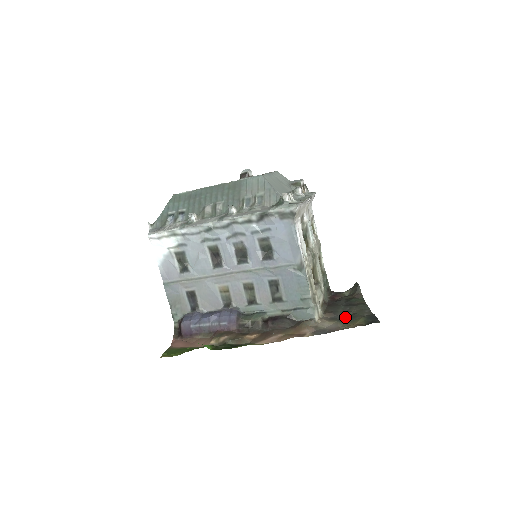
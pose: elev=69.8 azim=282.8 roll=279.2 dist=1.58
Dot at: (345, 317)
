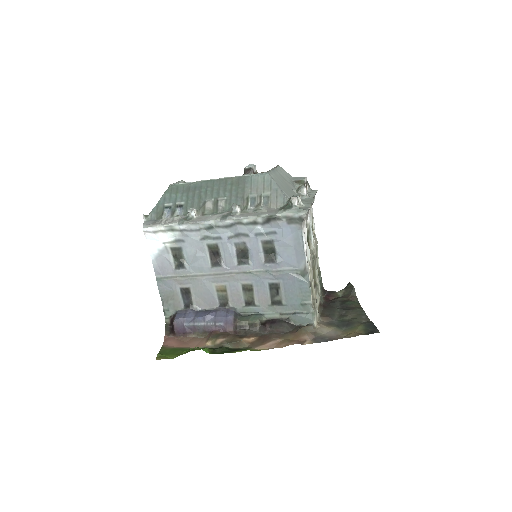
Dot at: (343, 323)
